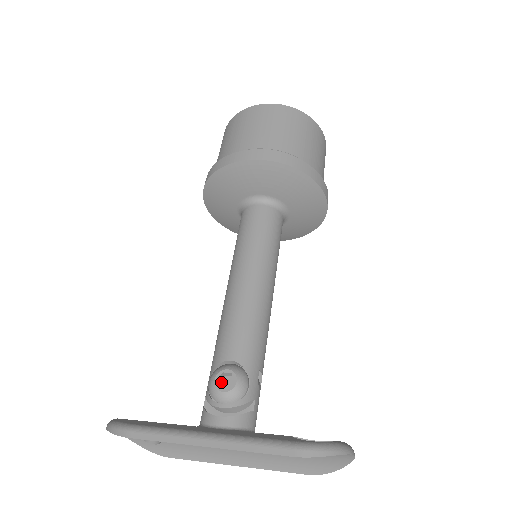
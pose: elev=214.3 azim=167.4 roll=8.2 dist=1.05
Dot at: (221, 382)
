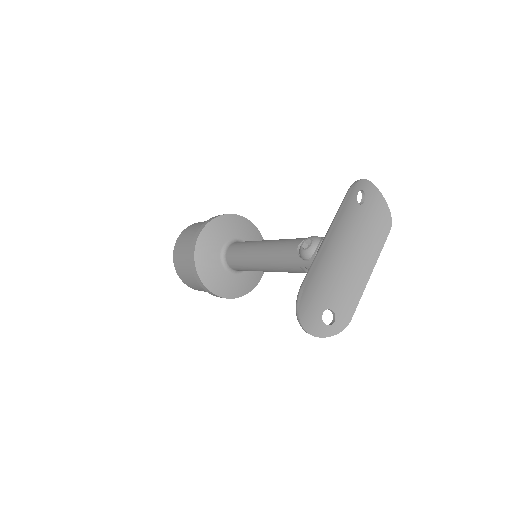
Dot at: occluded
